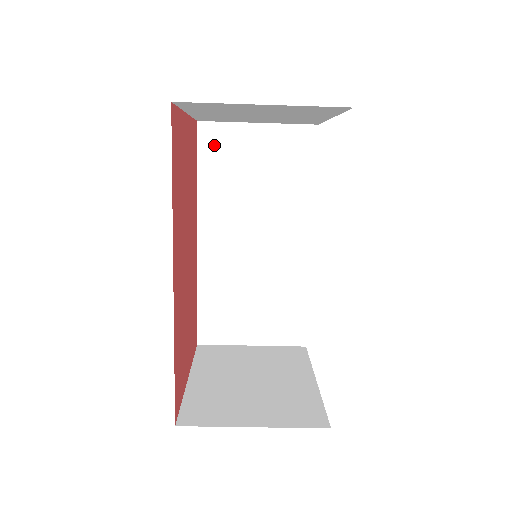
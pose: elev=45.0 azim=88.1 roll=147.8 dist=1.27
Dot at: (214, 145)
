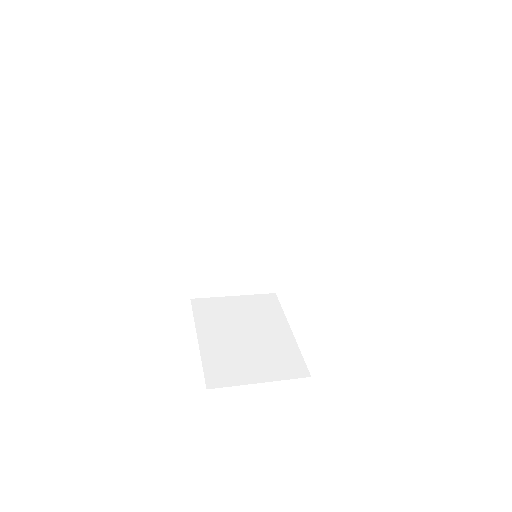
Dot at: (211, 146)
